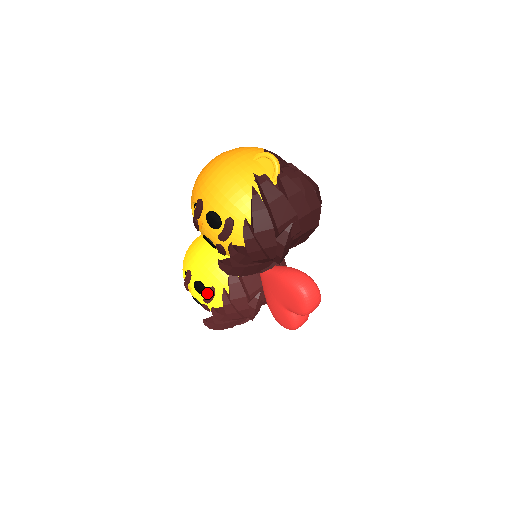
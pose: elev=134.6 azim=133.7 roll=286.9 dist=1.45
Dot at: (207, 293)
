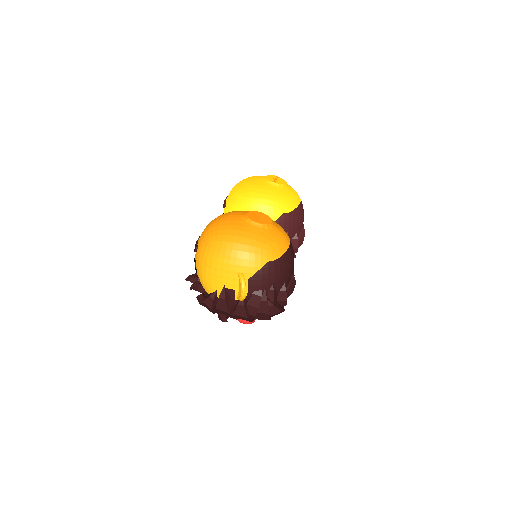
Dot at: occluded
